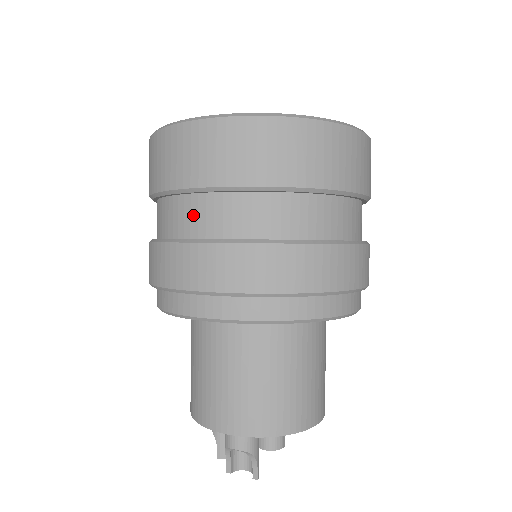
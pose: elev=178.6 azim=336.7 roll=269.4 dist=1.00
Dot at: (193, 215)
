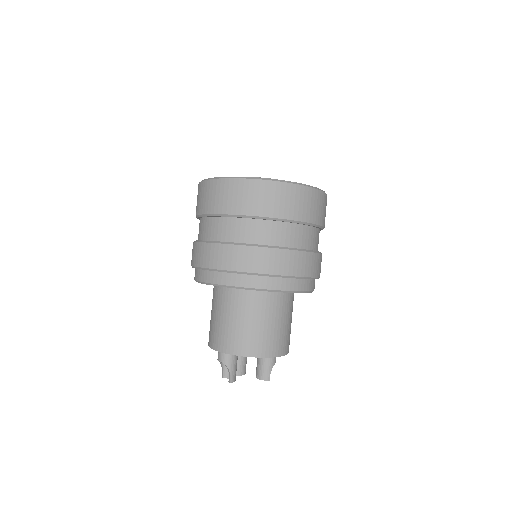
Dot at: (200, 229)
